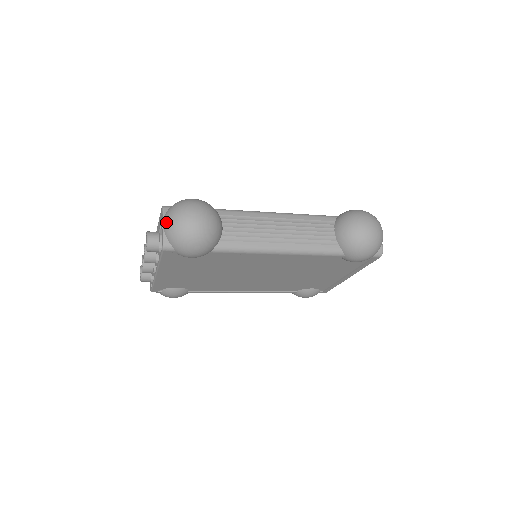
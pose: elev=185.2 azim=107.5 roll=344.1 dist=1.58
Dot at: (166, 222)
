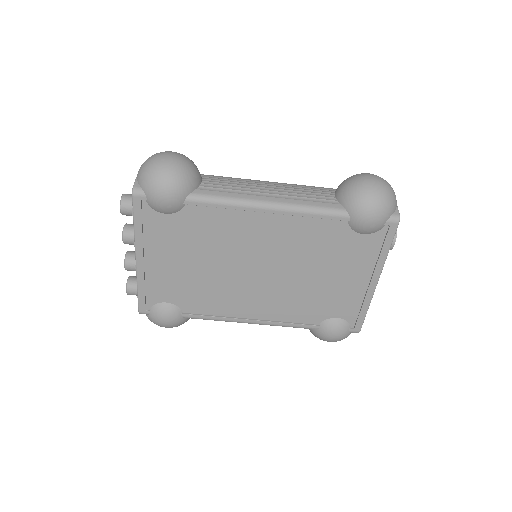
Dot at: occluded
